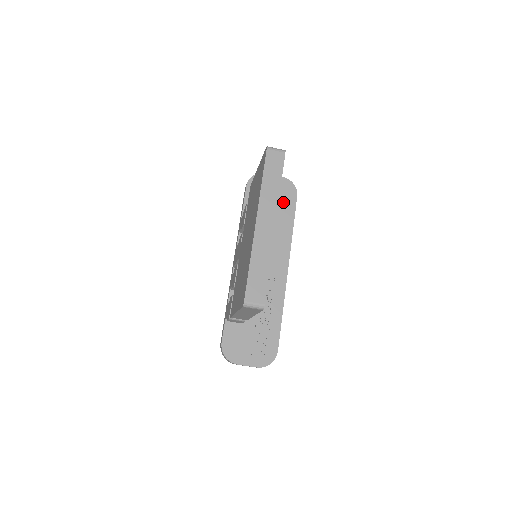
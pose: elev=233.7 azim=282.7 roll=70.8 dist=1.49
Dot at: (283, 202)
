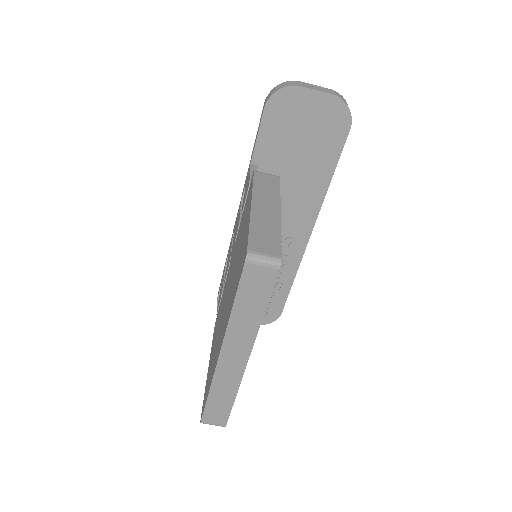
Dot at: (323, 140)
